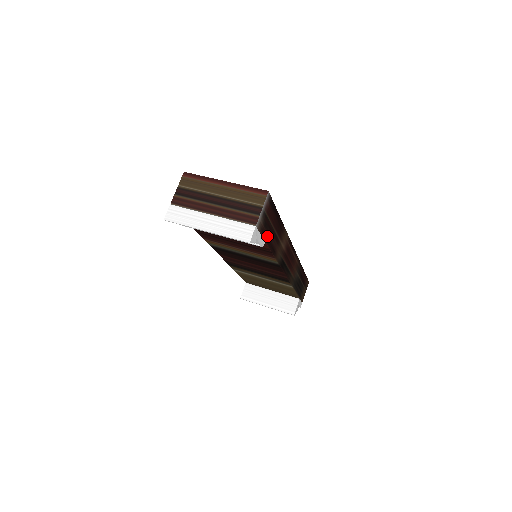
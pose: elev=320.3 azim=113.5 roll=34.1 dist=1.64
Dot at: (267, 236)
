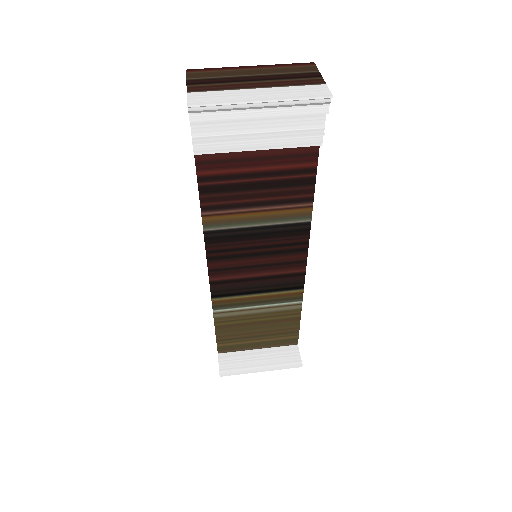
Dot at: occluded
